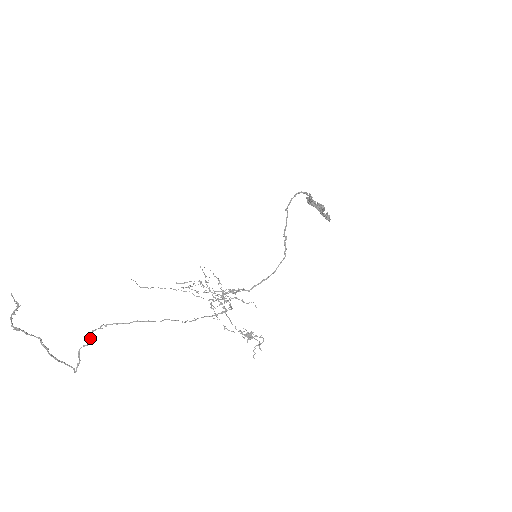
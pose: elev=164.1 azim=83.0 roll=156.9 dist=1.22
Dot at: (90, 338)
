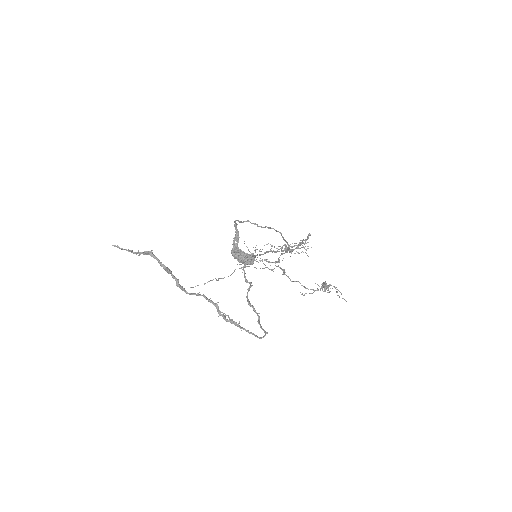
Dot at: (246, 279)
